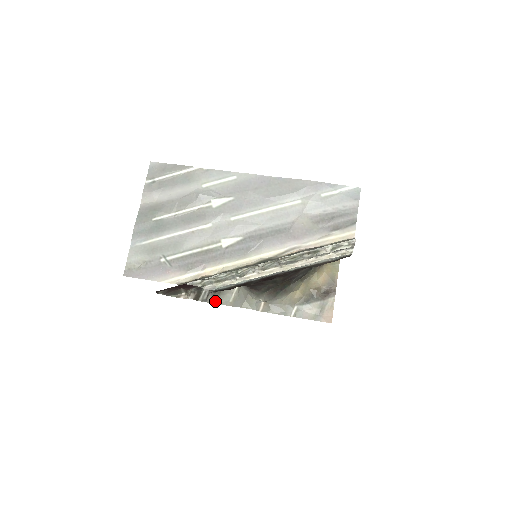
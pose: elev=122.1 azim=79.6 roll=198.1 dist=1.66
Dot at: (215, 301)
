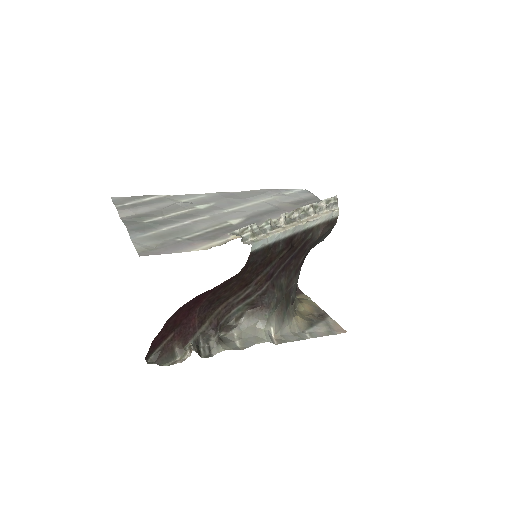
Dot at: (223, 349)
